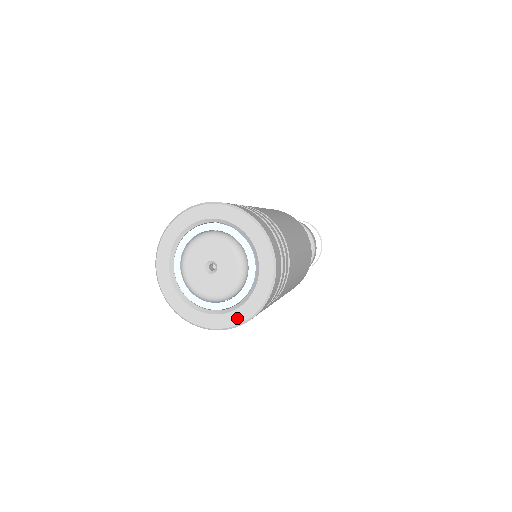
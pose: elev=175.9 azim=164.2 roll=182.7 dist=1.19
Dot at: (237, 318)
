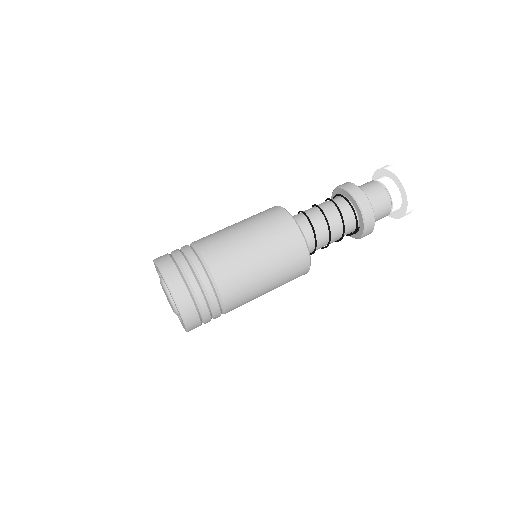
Dot at: occluded
